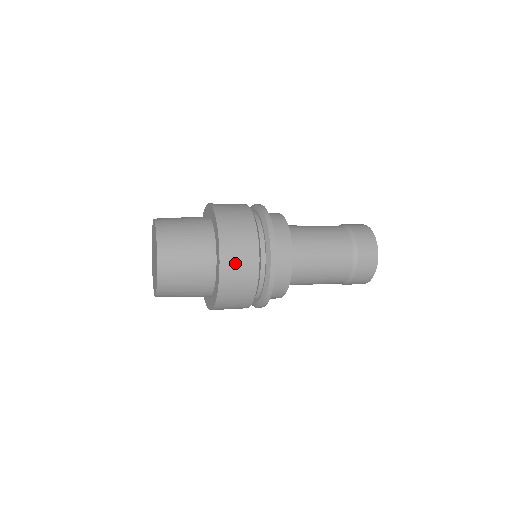
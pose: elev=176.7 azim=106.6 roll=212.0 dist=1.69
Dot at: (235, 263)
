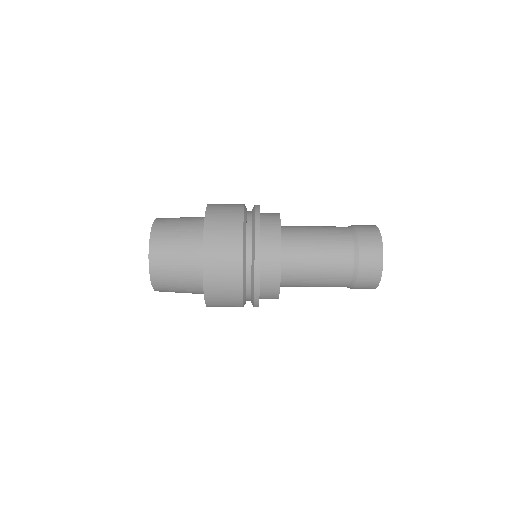
Dot at: (220, 214)
